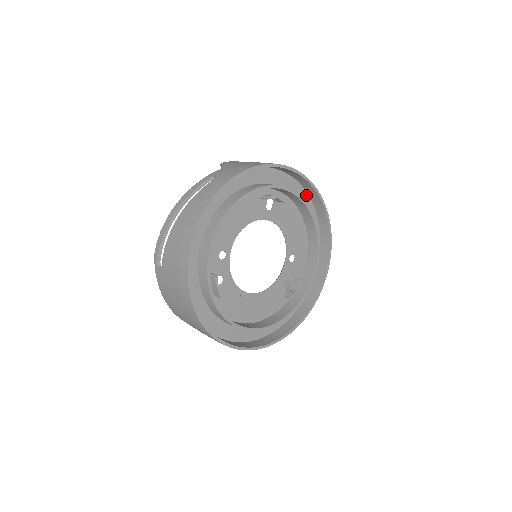
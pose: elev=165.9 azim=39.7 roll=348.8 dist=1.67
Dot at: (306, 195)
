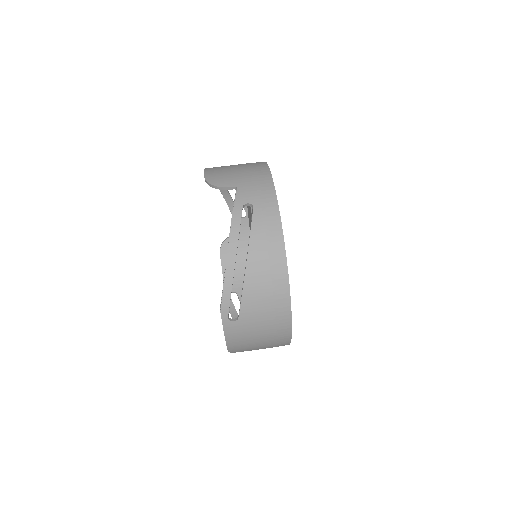
Dot at: occluded
